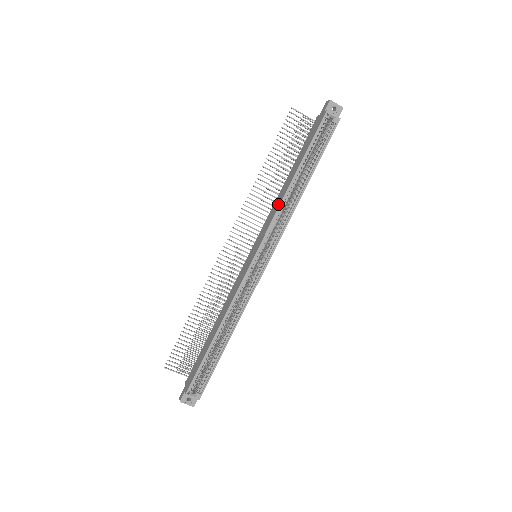
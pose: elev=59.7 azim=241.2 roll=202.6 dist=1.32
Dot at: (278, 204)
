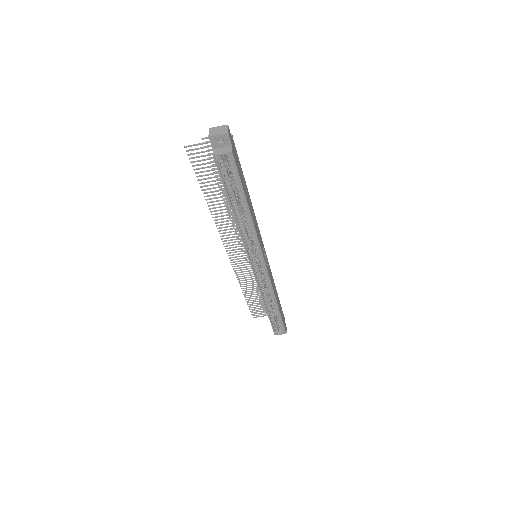
Dot at: occluded
